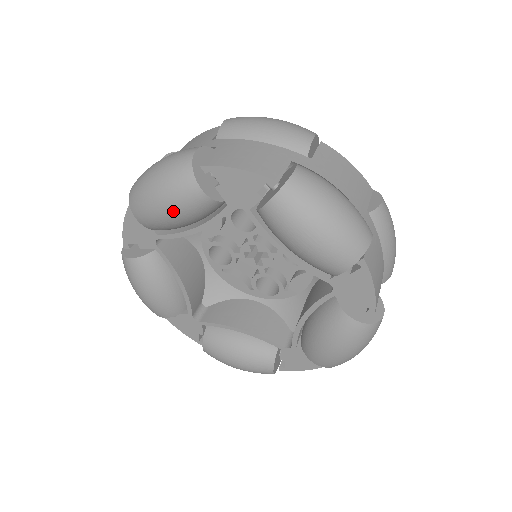
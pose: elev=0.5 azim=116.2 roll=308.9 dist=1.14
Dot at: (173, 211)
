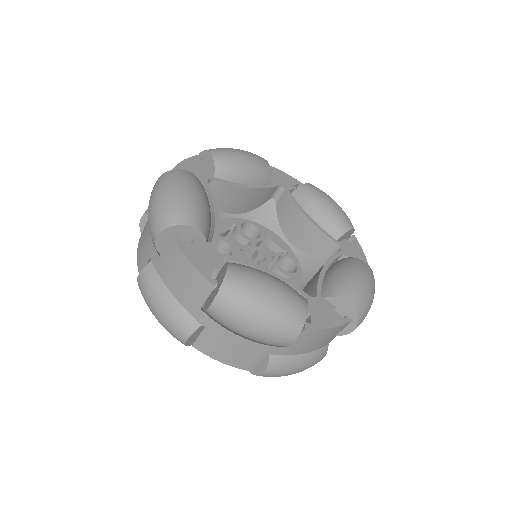
Dot at: (251, 159)
